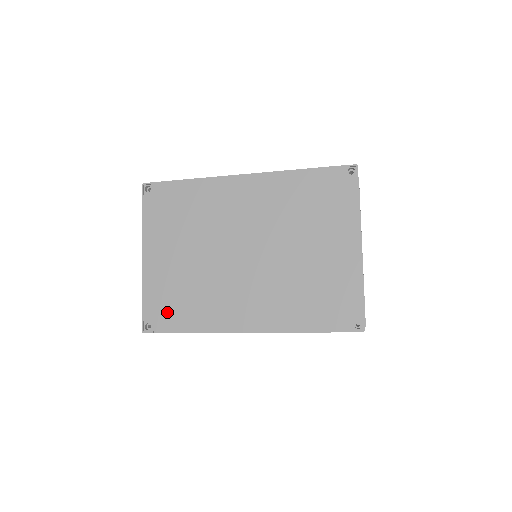
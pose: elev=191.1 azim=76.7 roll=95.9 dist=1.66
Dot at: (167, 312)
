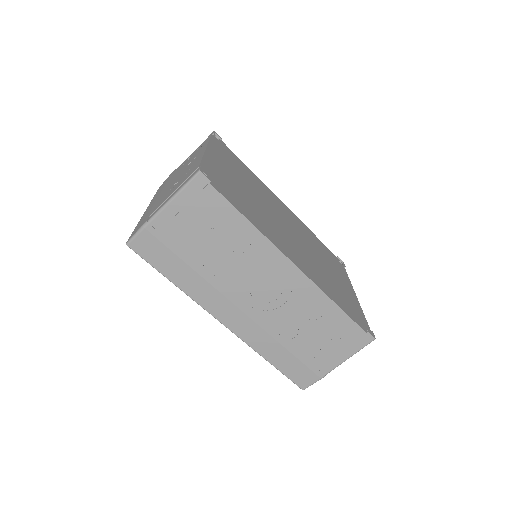
Dot at: (225, 188)
